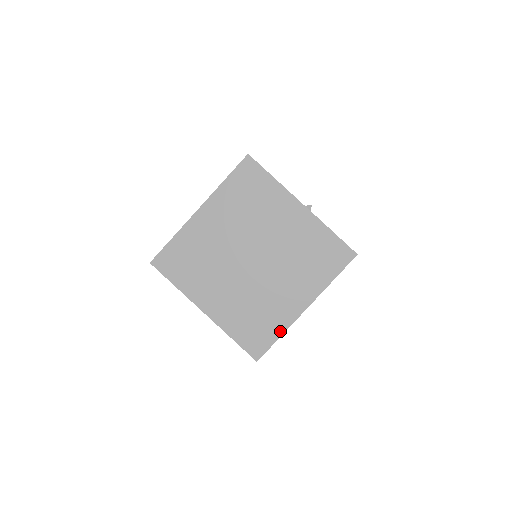
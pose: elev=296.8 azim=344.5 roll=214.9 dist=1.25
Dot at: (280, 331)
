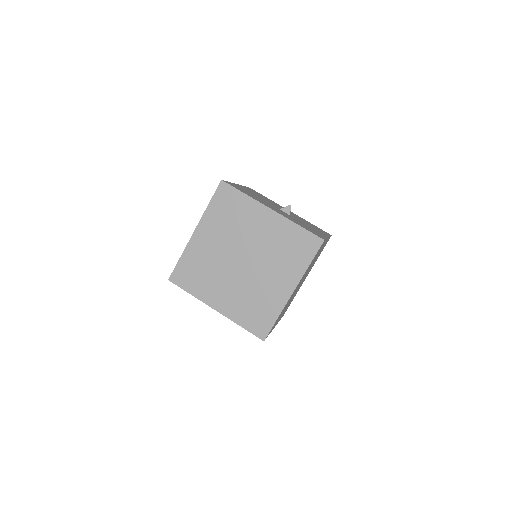
Dot at: (276, 314)
